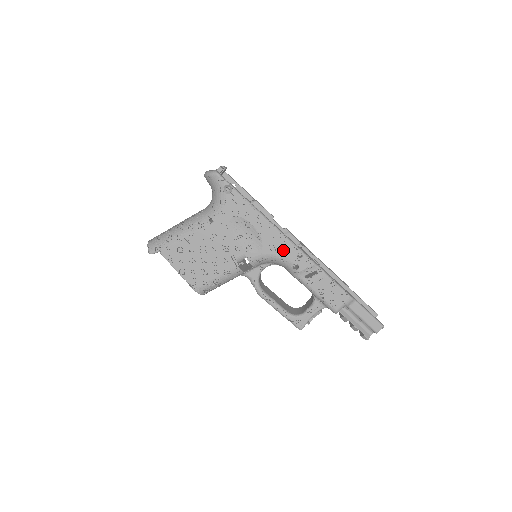
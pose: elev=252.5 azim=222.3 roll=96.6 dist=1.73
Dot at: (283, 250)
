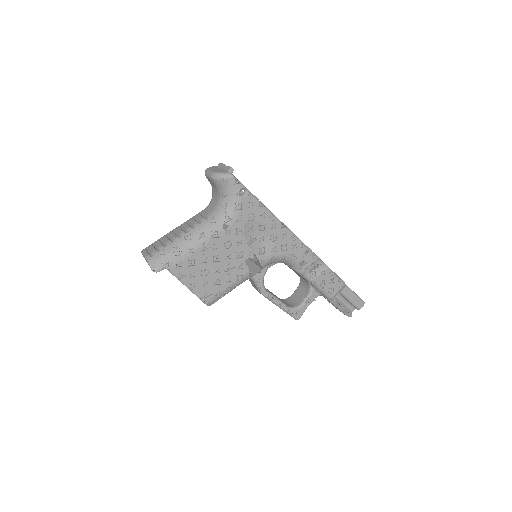
Dot at: (293, 249)
